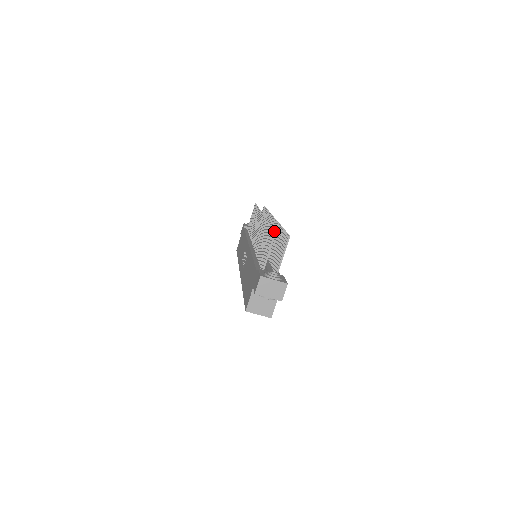
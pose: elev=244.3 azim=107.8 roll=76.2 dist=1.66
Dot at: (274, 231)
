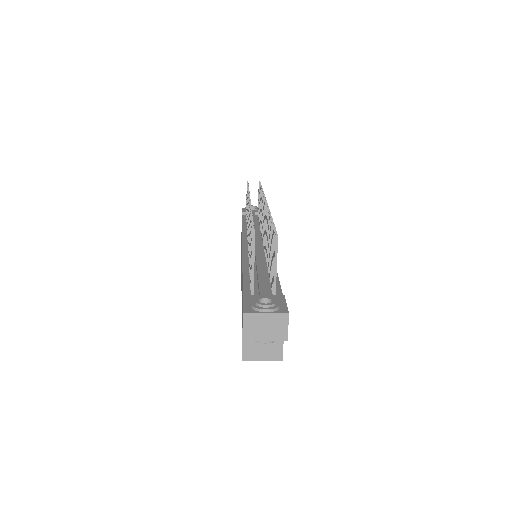
Dot at: occluded
